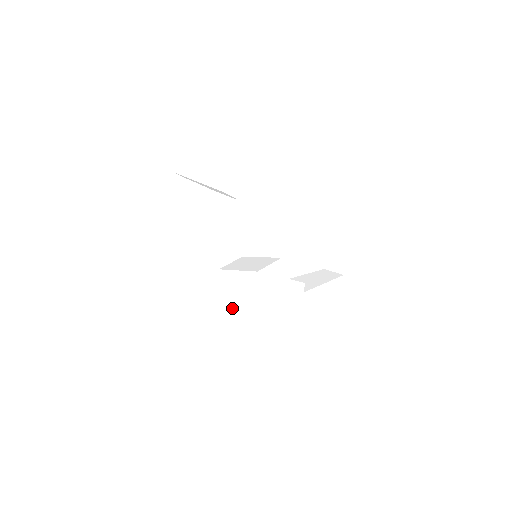
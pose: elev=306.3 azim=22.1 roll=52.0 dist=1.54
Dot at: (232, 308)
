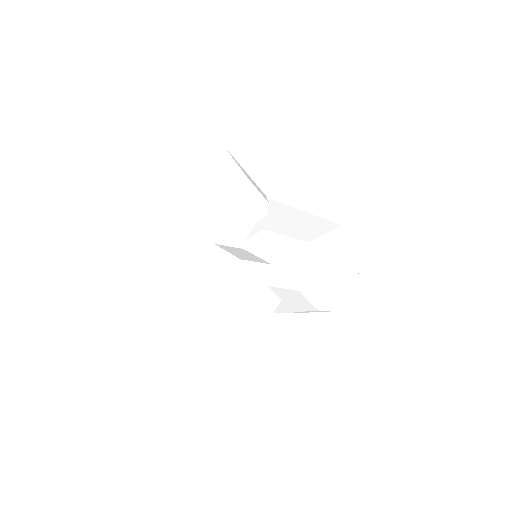
Dot at: (204, 279)
